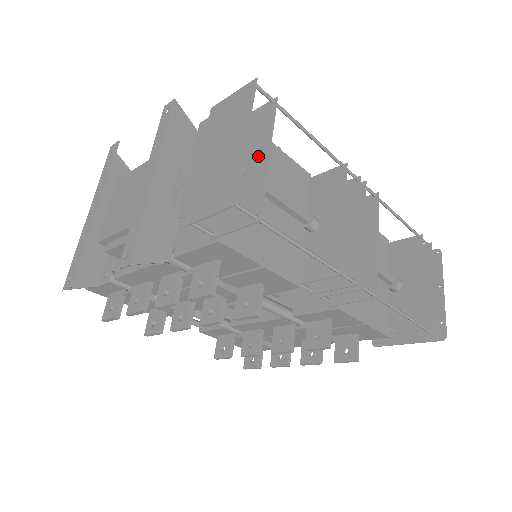
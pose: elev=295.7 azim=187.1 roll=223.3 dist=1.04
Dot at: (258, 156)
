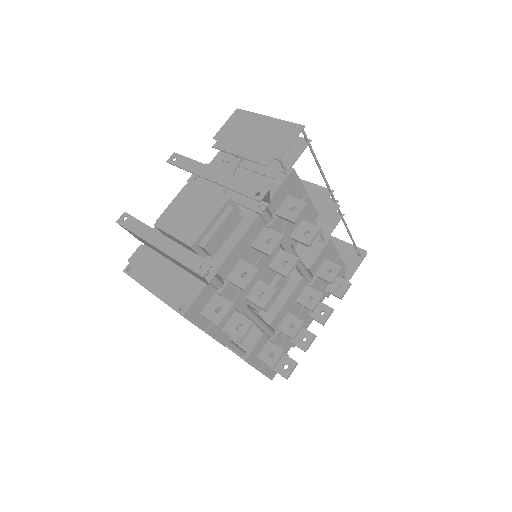
Dot at: occluded
